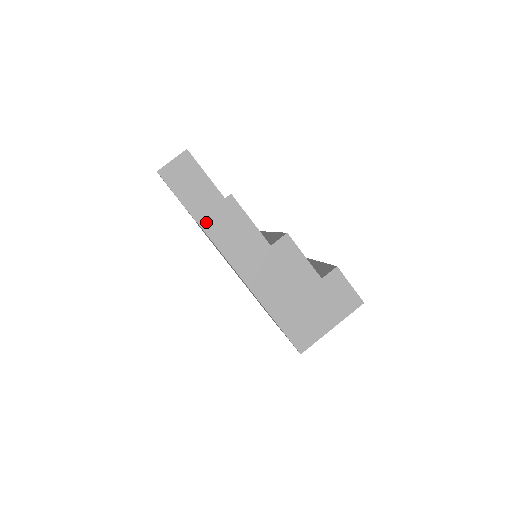
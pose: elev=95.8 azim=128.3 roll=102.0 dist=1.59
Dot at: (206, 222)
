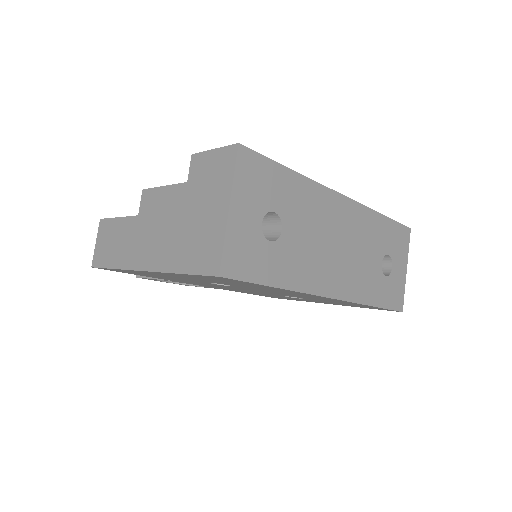
Dot at: (96, 259)
